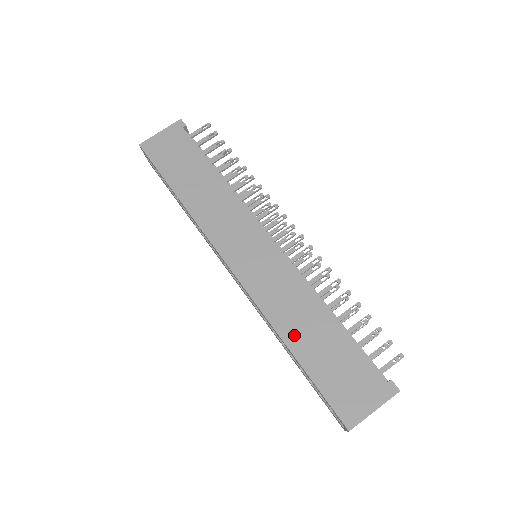
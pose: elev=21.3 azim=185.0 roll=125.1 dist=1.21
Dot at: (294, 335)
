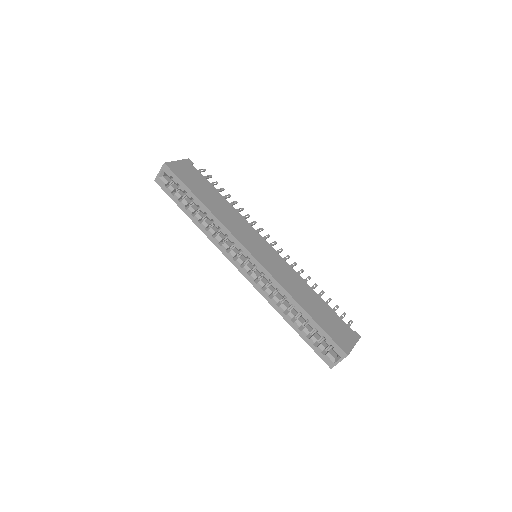
Dot at: (302, 300)
